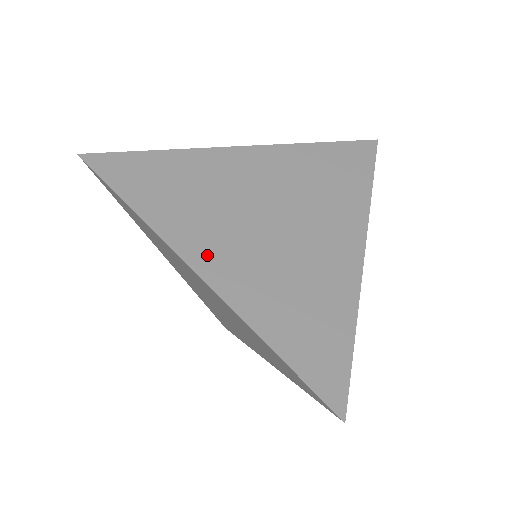
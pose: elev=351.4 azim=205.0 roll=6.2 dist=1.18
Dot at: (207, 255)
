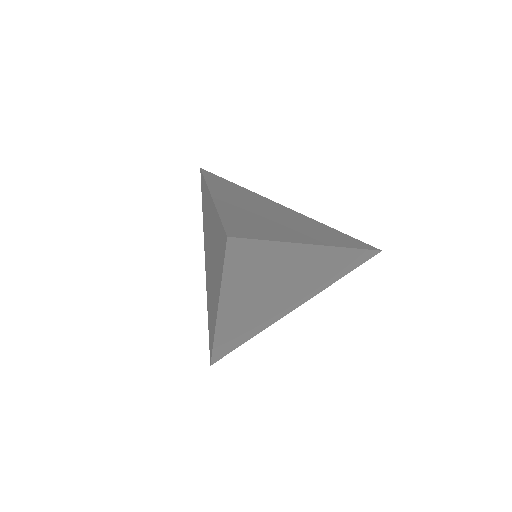
Dot at: (231, 307)
